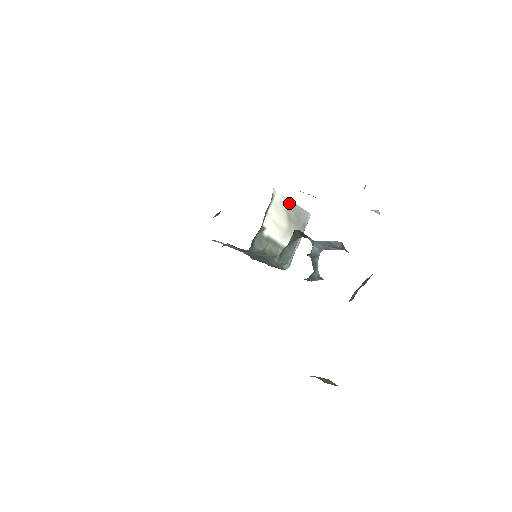
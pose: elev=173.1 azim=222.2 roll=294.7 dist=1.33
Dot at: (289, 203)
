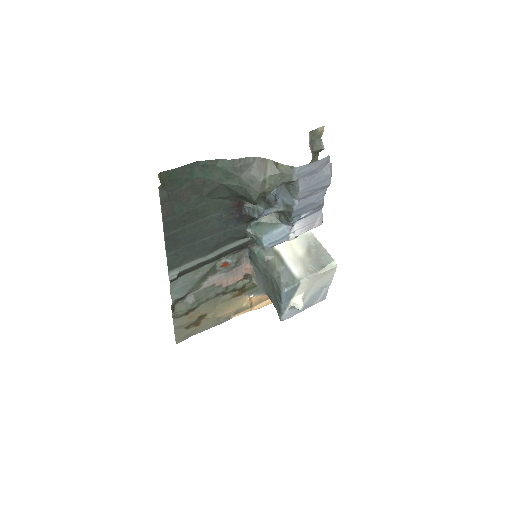
Dot at: (314, 240)
